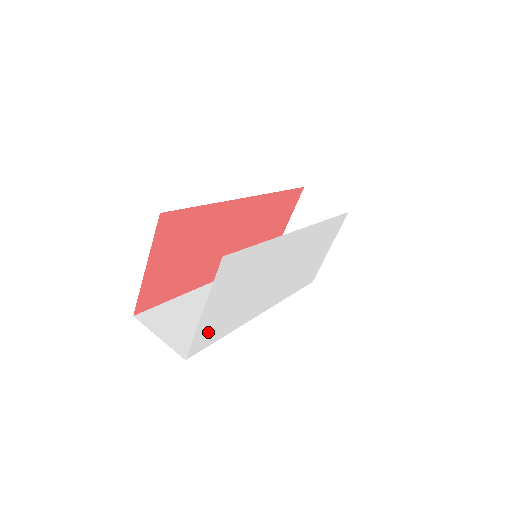
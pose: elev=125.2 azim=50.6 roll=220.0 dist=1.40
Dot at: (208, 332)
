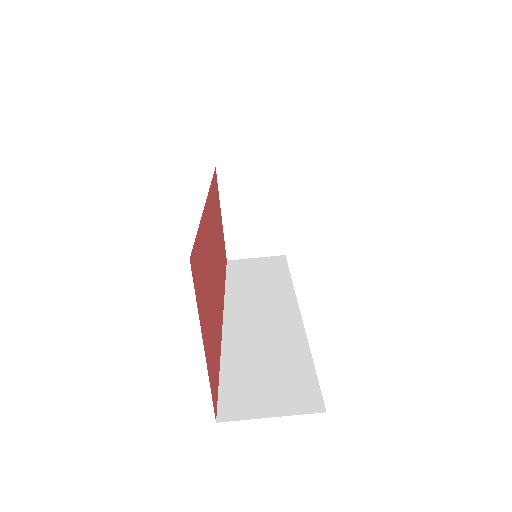
Dot at: occluded
